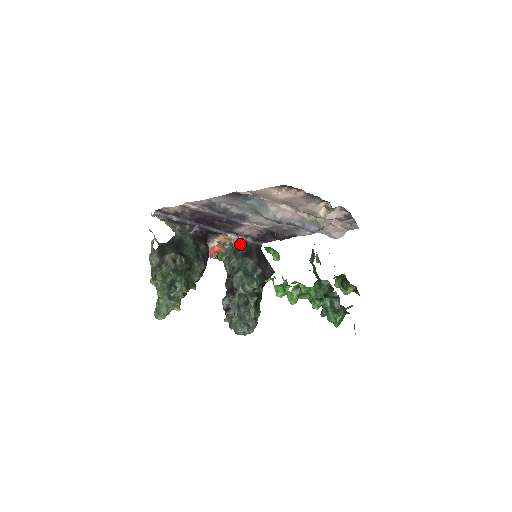
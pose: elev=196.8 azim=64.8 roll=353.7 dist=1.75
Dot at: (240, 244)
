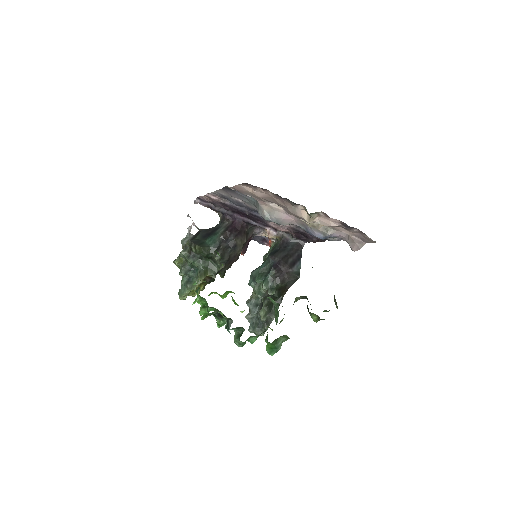
Dot at: (281, 240)
